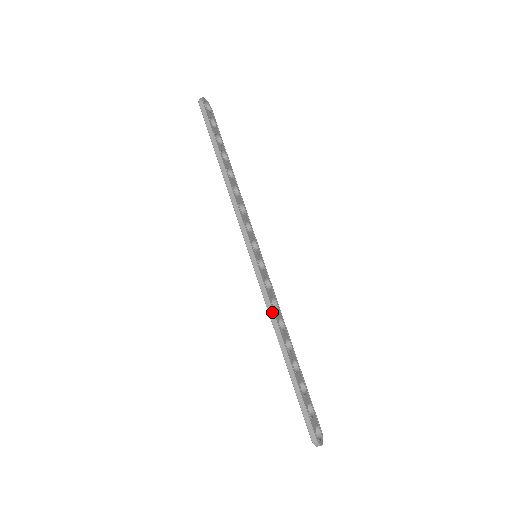
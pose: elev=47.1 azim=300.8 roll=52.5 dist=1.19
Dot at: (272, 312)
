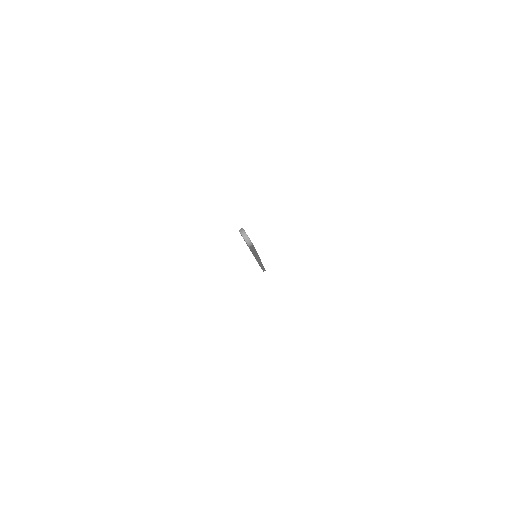
Dot at: occluded
